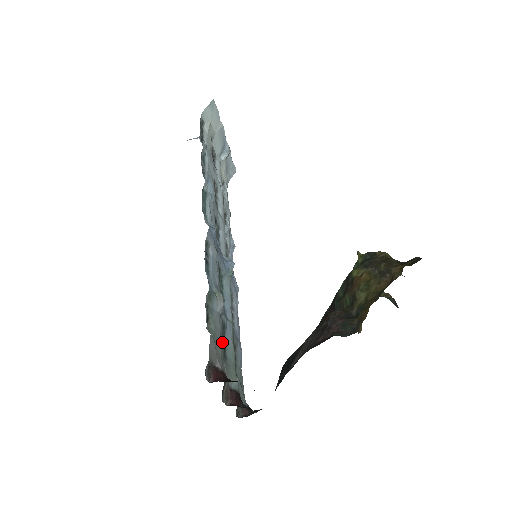
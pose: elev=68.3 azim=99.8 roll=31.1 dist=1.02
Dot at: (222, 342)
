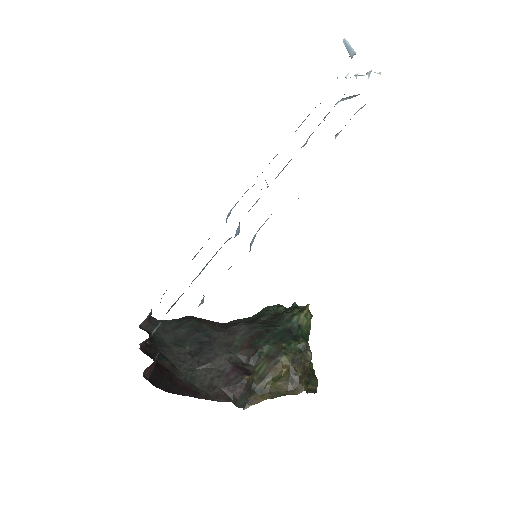
Dot at: occluded
